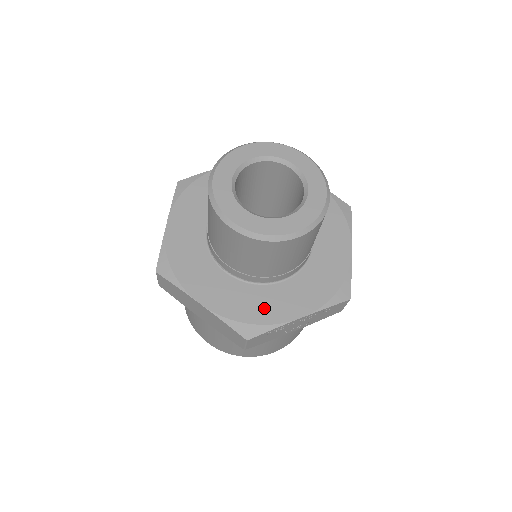
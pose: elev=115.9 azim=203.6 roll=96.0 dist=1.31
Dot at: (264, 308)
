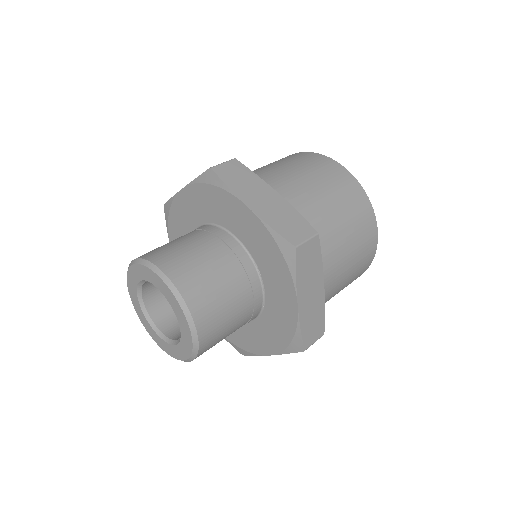
Dot at: (243, 339)
